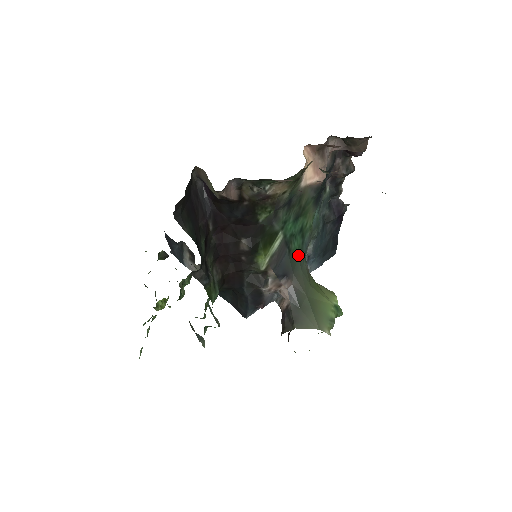
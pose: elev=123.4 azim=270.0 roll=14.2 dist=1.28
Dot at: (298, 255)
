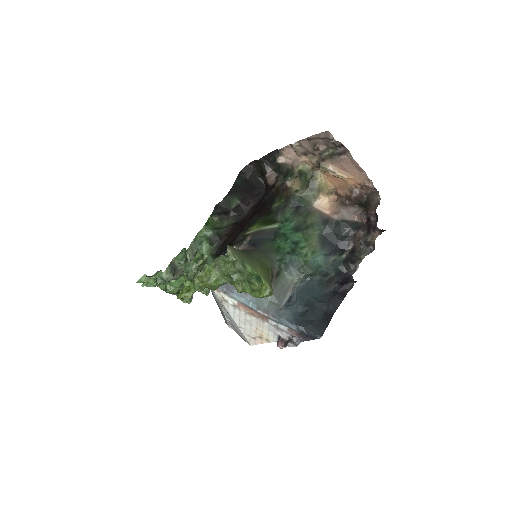
Dot at: (277, 250)
